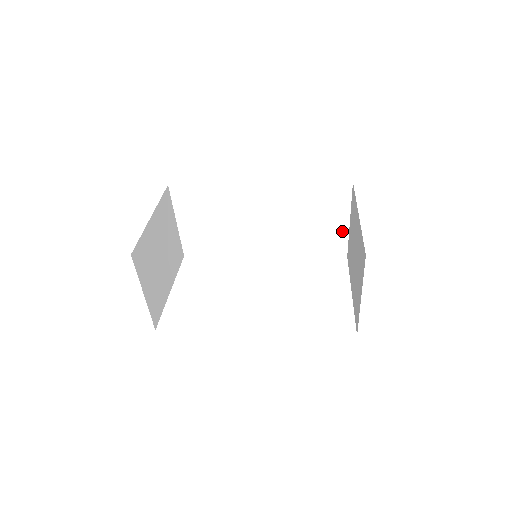
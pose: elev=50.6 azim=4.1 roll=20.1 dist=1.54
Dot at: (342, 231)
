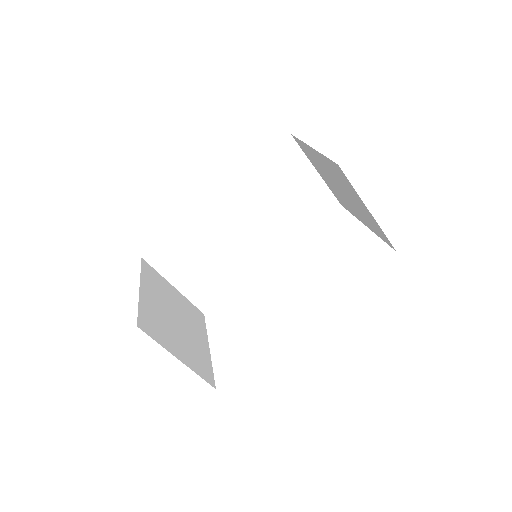
Dot at: (318, 185)
